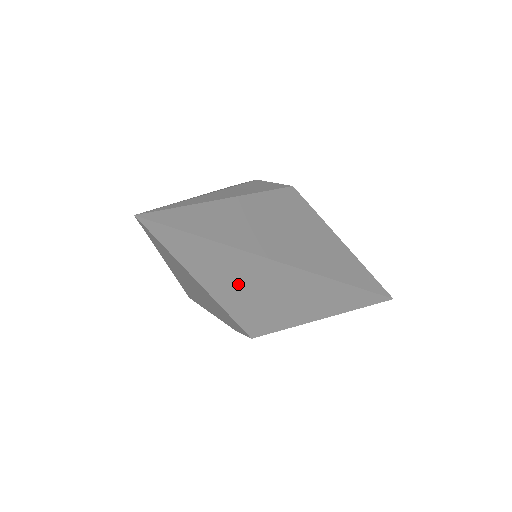
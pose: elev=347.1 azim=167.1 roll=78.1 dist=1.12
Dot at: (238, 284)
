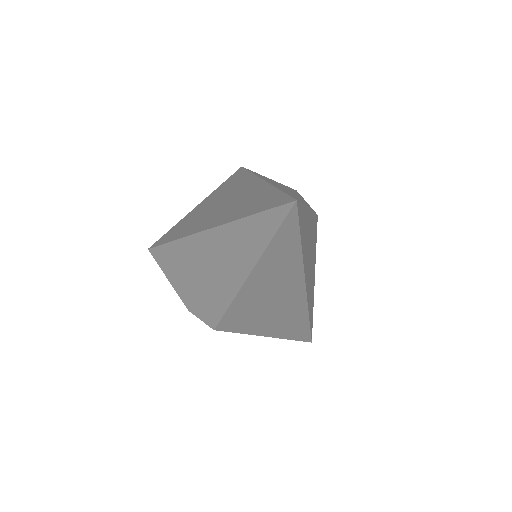
Dot at: (266, 288)
